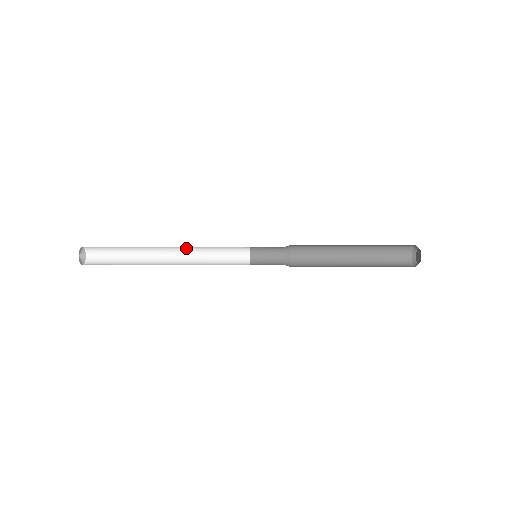
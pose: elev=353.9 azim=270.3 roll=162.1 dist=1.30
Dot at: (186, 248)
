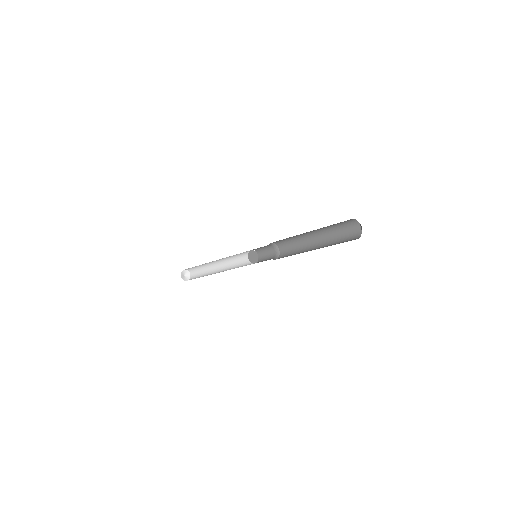
Dot at: (225, 259)
